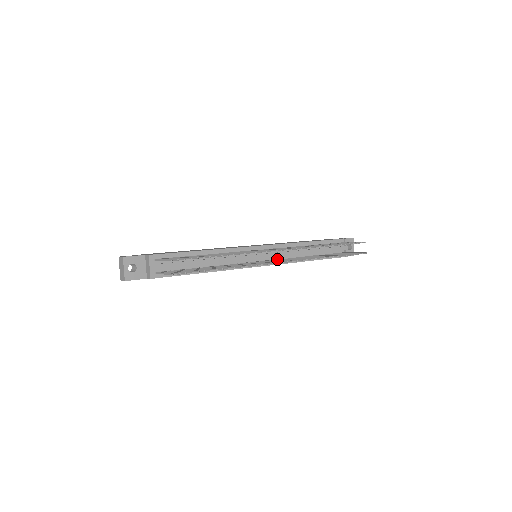
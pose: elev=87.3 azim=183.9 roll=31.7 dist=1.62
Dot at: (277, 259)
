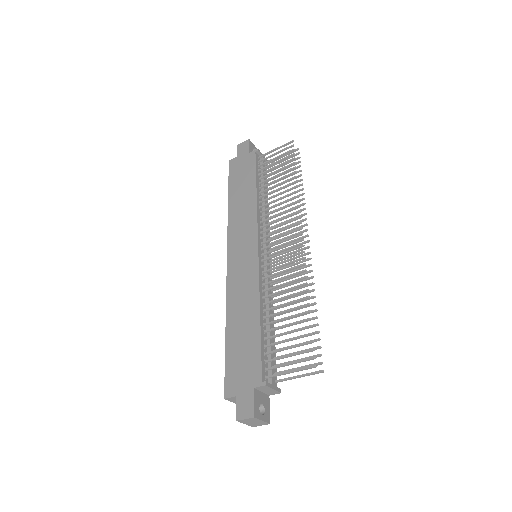
Dot at: (270, 237)
